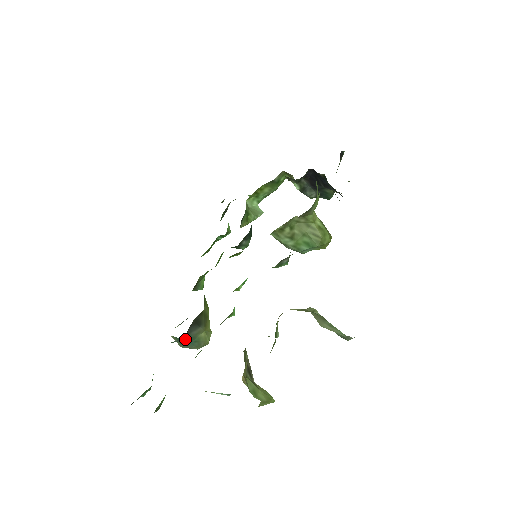
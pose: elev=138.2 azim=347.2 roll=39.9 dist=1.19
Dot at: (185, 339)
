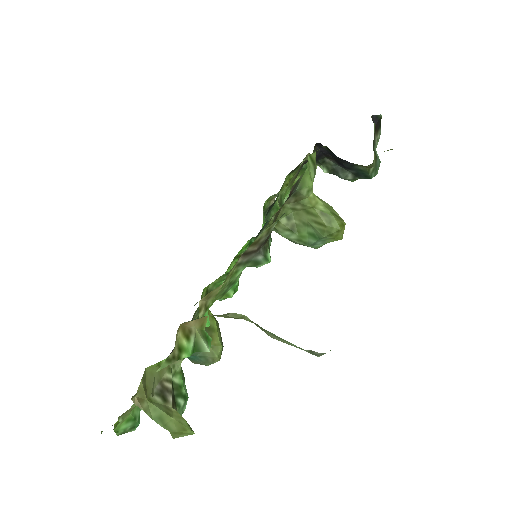
Dot at: occluded
